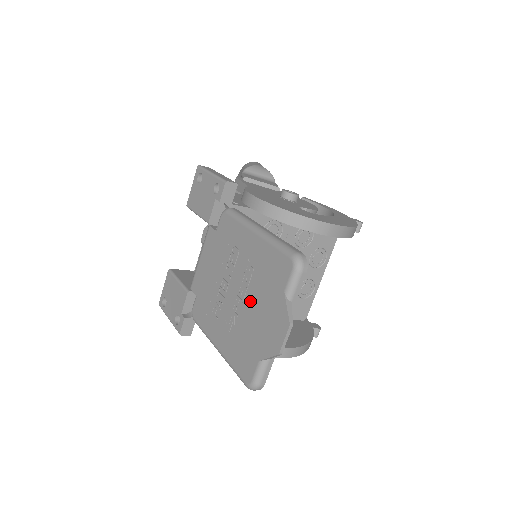
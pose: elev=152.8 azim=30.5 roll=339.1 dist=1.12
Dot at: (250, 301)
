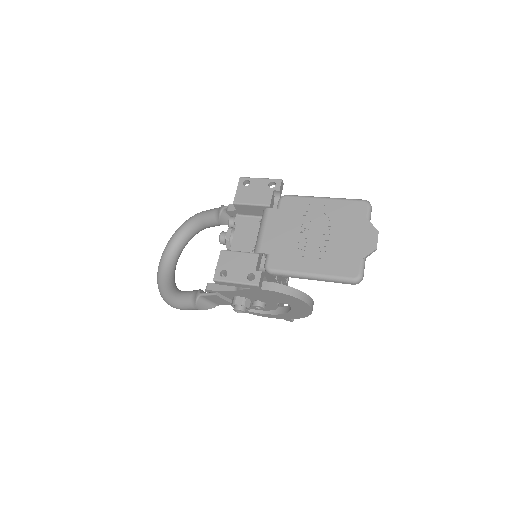
Dot at: (337, 233)
